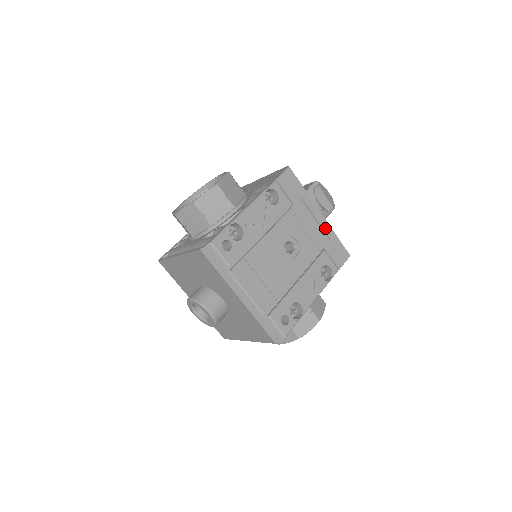
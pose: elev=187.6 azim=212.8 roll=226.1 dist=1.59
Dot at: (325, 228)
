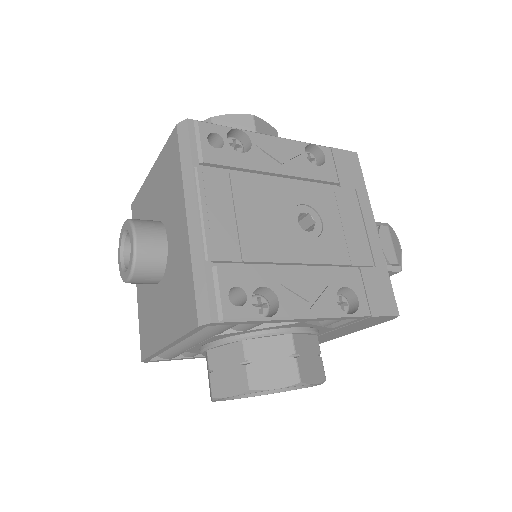
Dot at: (374, 249)
